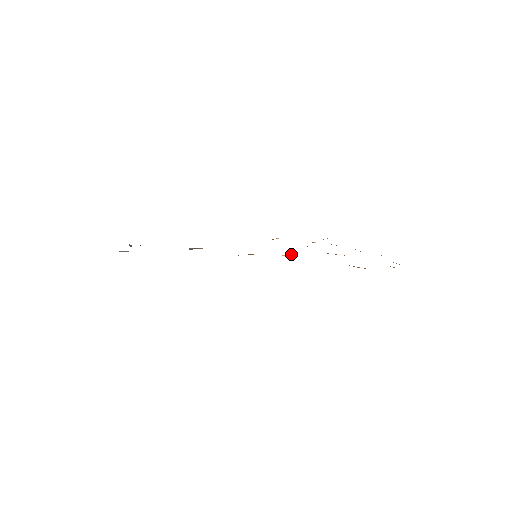
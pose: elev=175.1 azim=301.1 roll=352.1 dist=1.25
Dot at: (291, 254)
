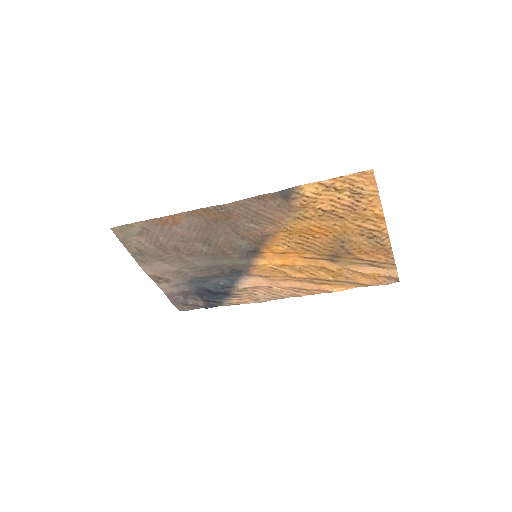
Dot at: (286, 247)
